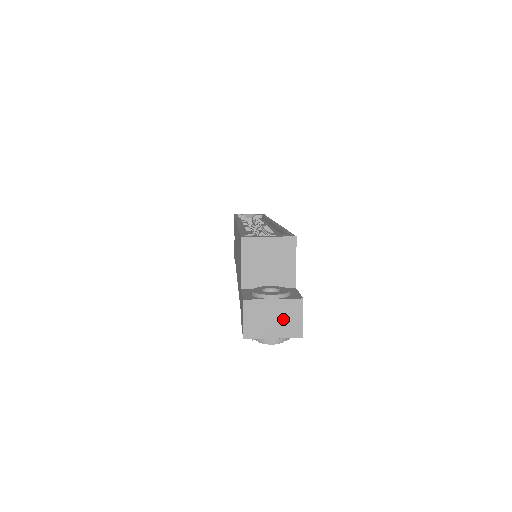
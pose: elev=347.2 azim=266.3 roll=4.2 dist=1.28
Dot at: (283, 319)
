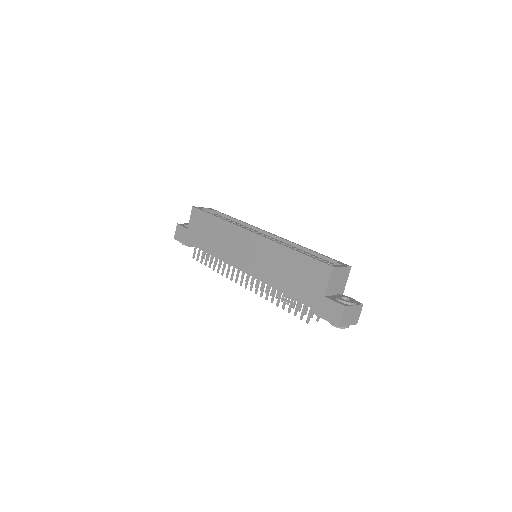
Dot at: (354, 315)
